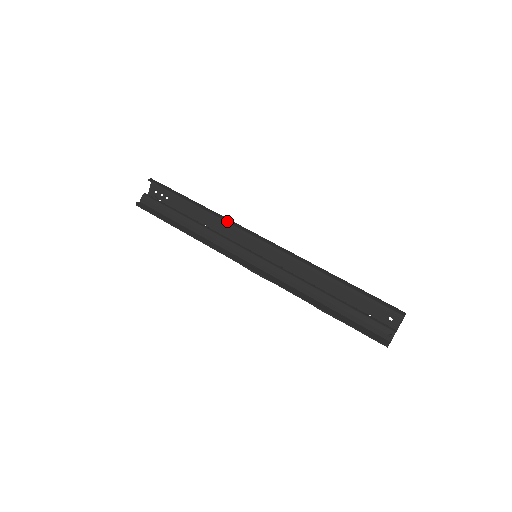
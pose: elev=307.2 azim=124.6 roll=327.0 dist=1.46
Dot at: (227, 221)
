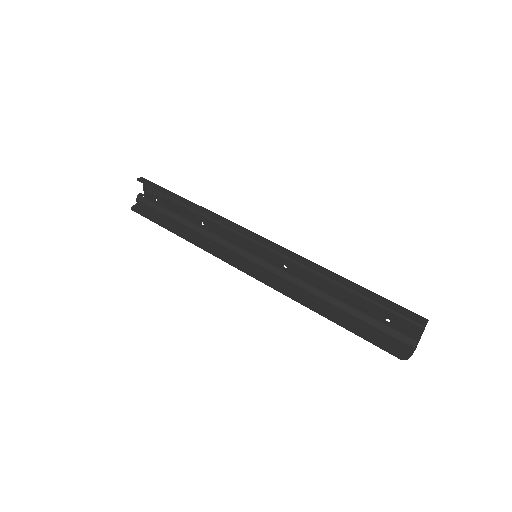
Dot at: (218, 221)
